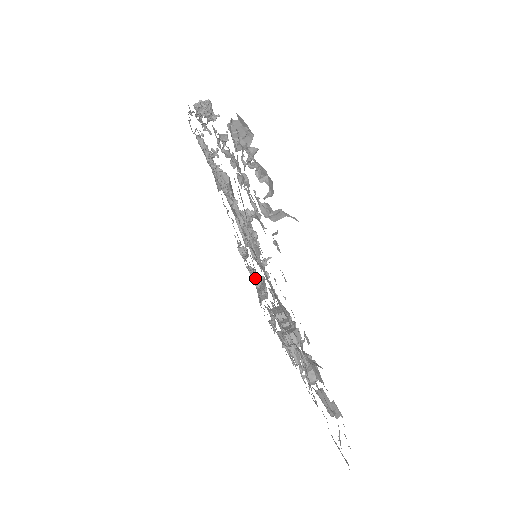
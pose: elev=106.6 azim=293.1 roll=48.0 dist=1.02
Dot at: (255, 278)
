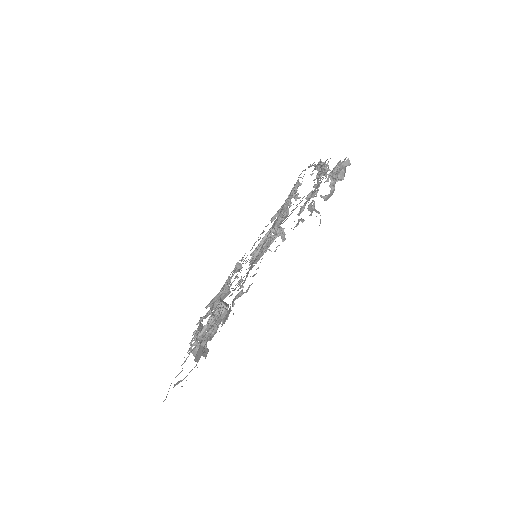
Dot at: (228, 283)
